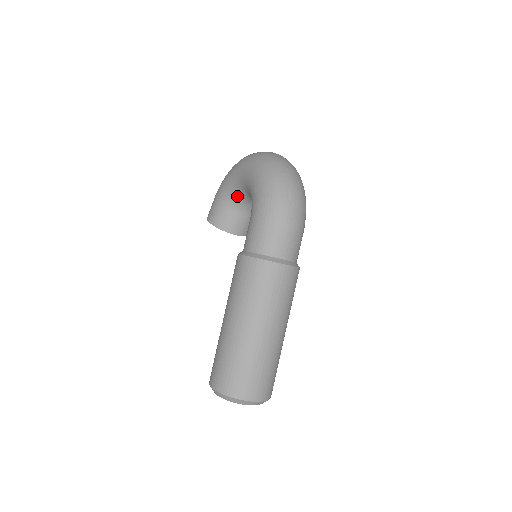
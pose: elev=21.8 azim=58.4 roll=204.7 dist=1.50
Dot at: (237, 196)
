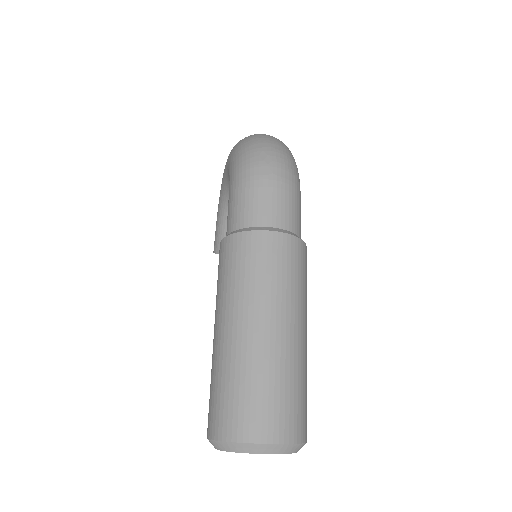
Dot at: occluded
